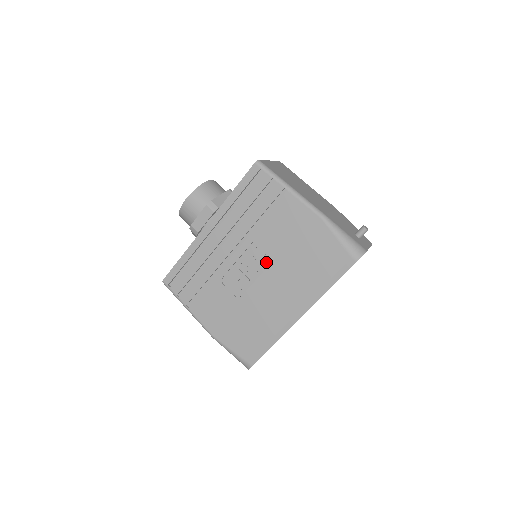
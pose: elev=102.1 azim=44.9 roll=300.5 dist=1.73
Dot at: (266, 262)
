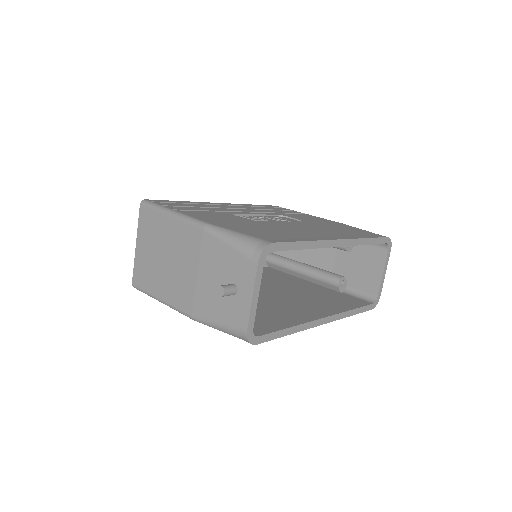
Dot at: (290, 221)
